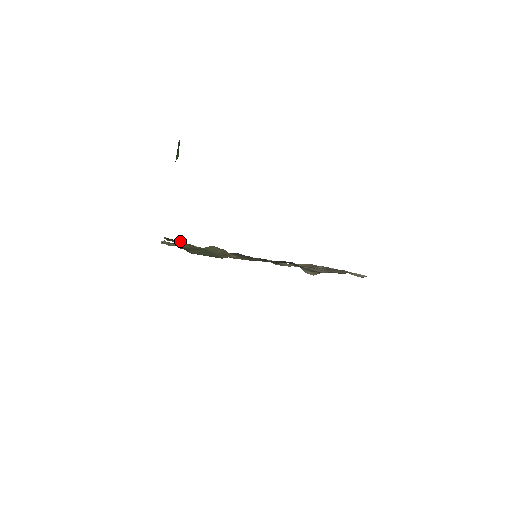
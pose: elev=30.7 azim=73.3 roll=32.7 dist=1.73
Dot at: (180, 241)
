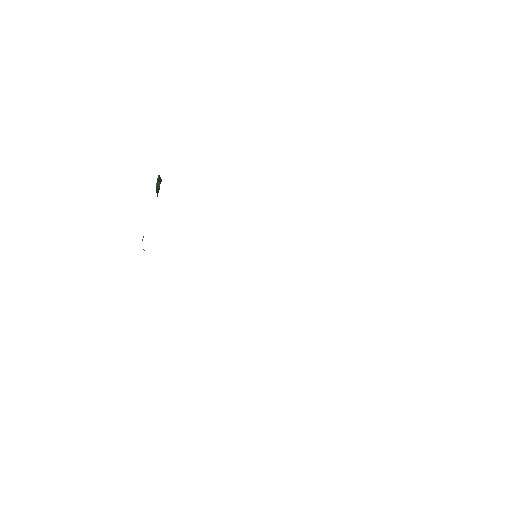
Dot at: occluded
